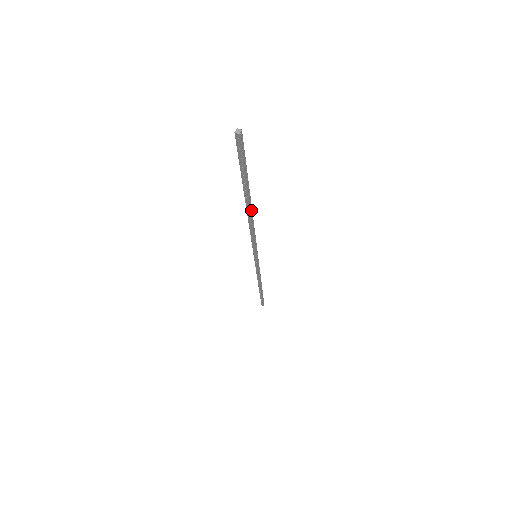
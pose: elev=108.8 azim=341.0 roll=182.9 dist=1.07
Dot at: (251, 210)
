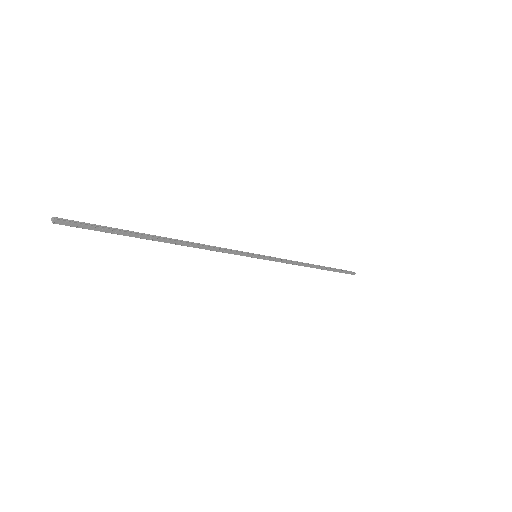
Dot at: (175, 240)
